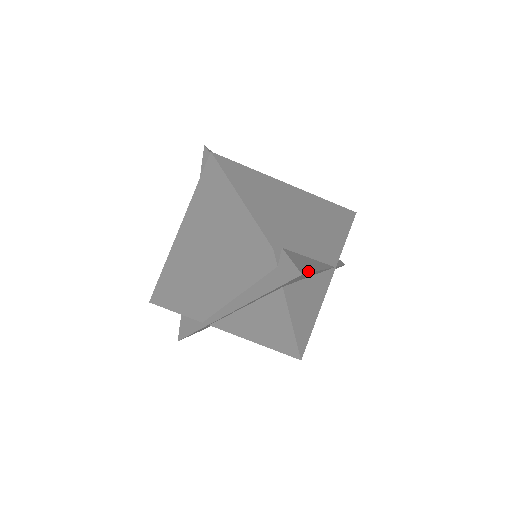
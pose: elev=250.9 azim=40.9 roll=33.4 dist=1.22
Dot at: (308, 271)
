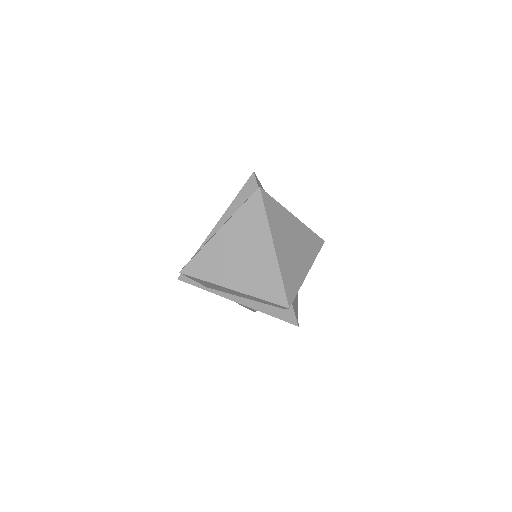
Dot at: occluded
